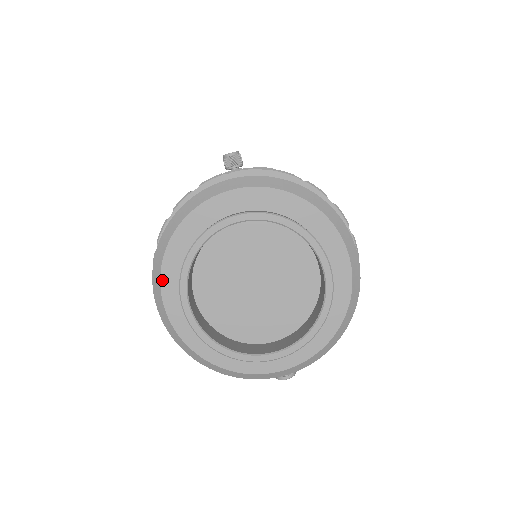
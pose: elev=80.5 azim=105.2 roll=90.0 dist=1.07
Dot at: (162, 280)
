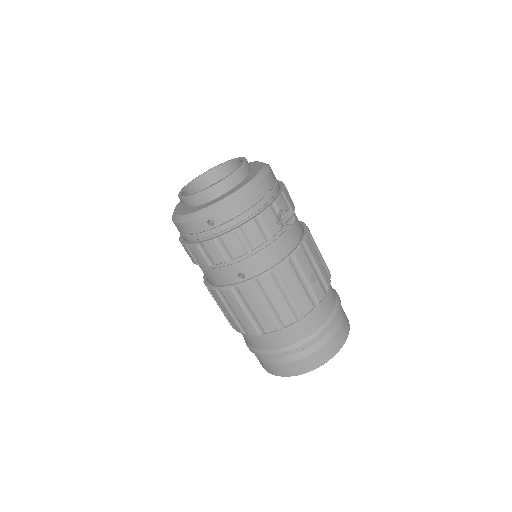
Dot at: (177, 214)
